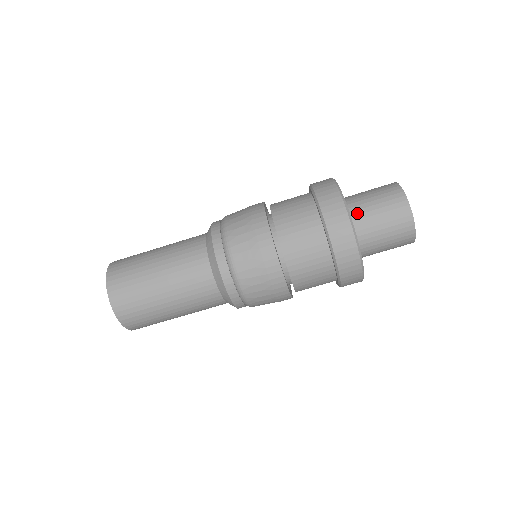
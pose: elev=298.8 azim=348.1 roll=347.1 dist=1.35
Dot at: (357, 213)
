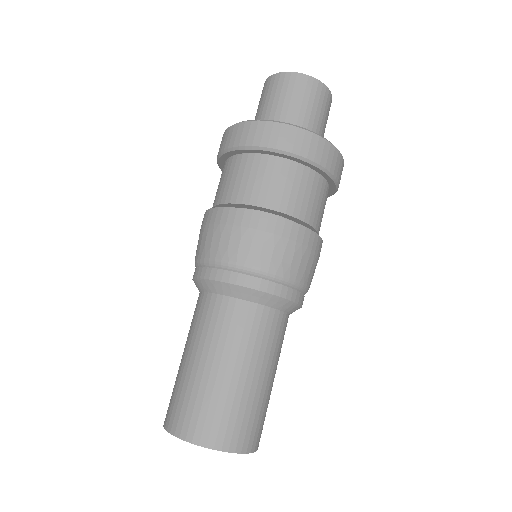
Dot at: occluded
